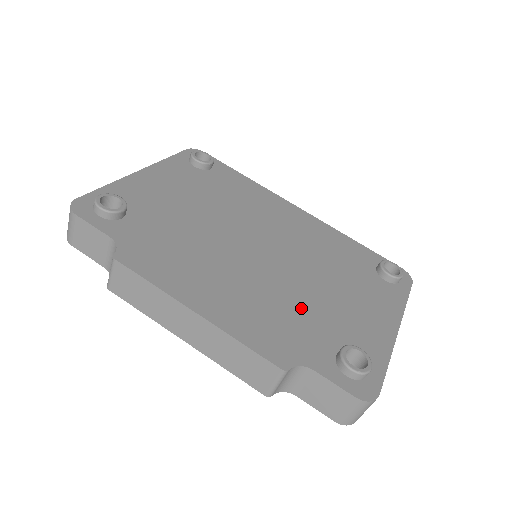
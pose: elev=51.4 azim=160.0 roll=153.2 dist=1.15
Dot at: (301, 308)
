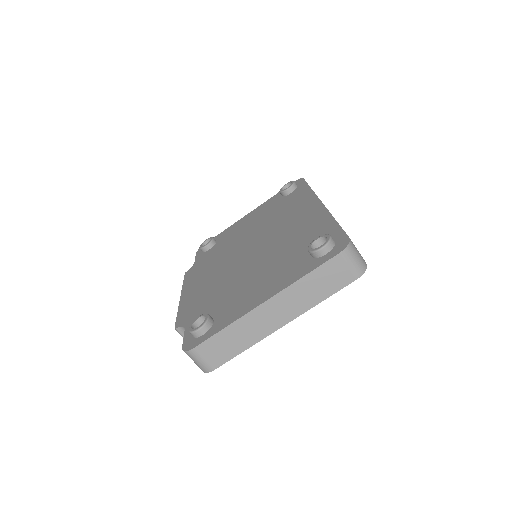
Dot at: (223, 290)
